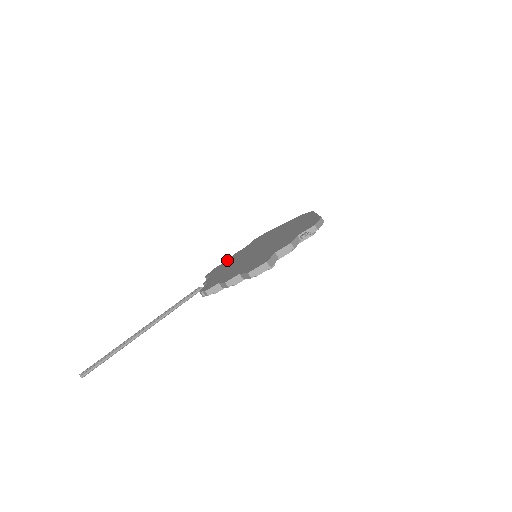
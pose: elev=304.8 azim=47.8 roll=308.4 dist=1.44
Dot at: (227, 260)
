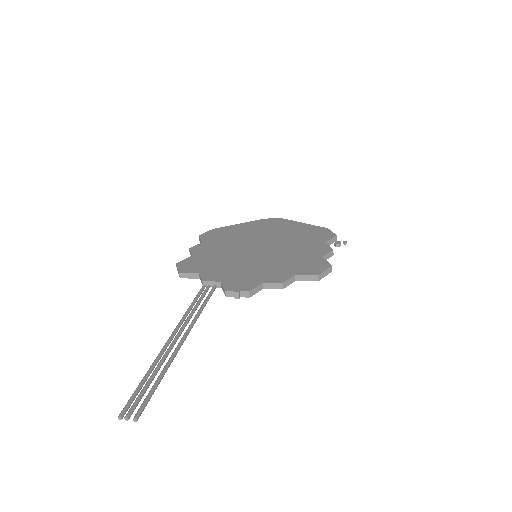
Dot at: (192, 255)
